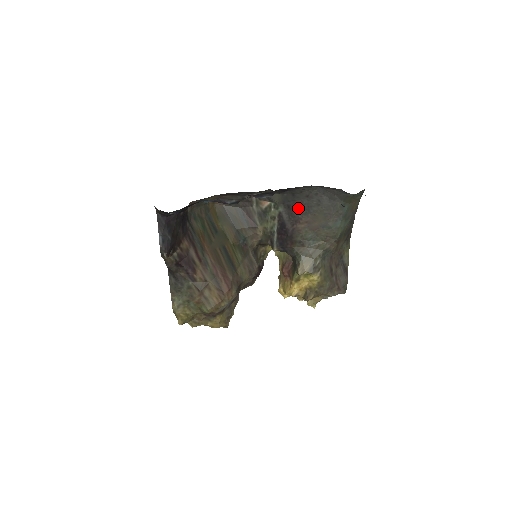
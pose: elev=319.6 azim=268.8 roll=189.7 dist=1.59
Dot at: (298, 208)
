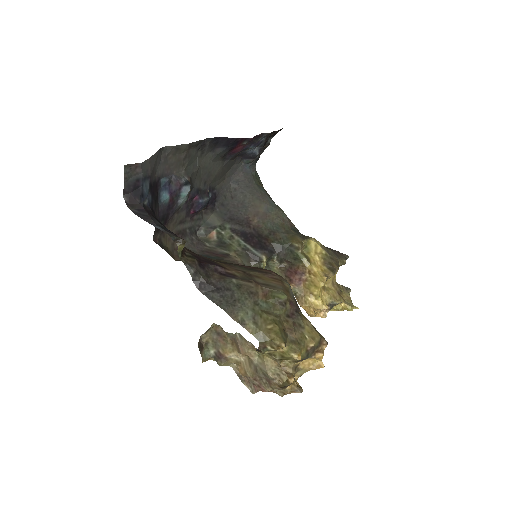
Dot at: (237, 213)
